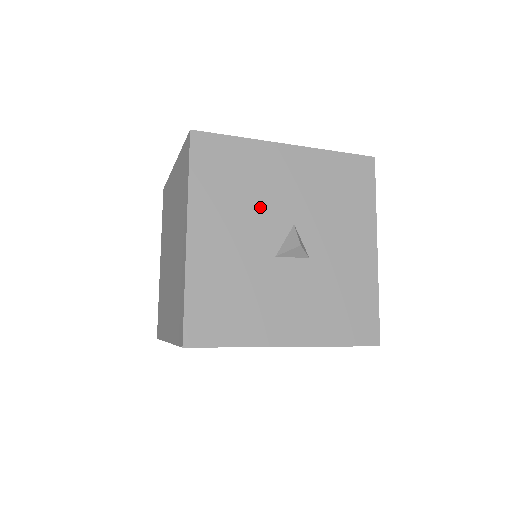
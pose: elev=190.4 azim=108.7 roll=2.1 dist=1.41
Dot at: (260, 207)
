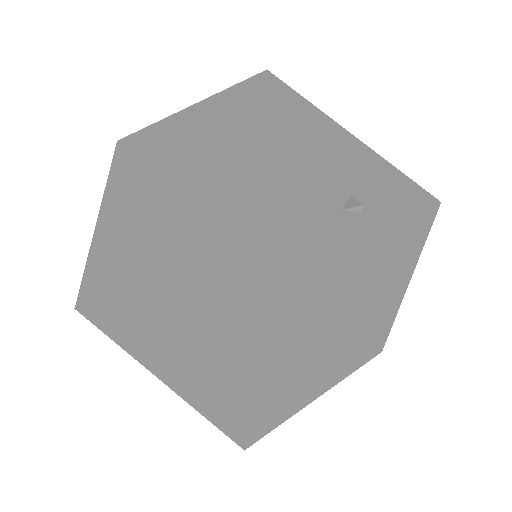
Dot at: occluded
